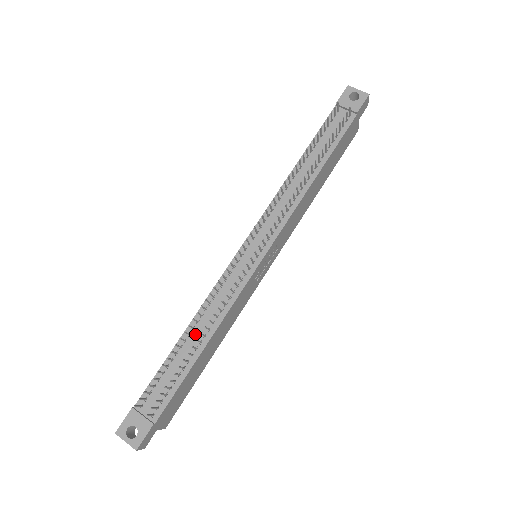
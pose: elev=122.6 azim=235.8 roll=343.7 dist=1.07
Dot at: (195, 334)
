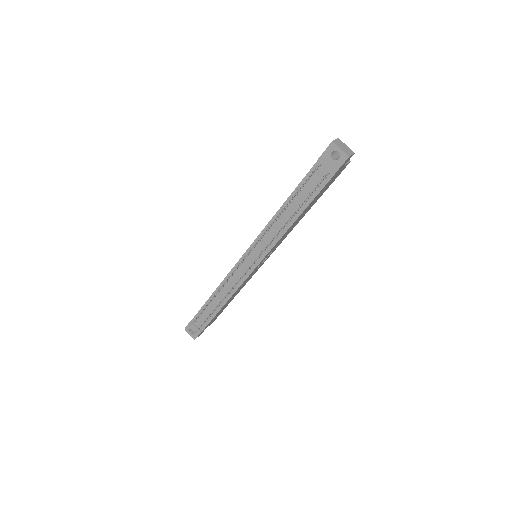
Dot at: (218, 297)
